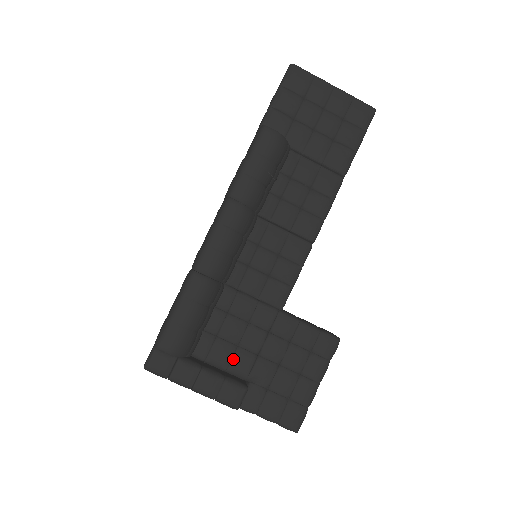
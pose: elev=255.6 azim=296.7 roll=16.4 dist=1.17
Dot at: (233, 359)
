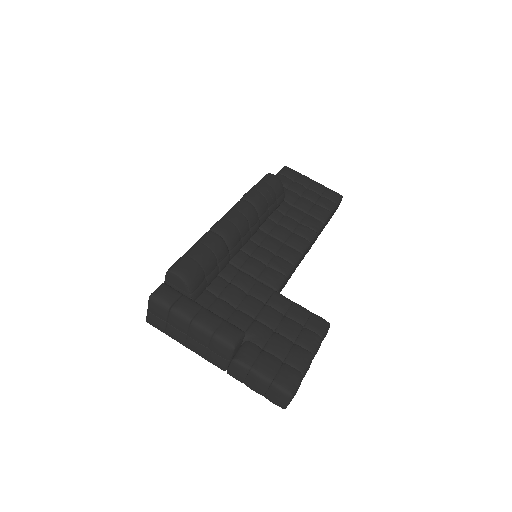
Dot at: (231, 316)
